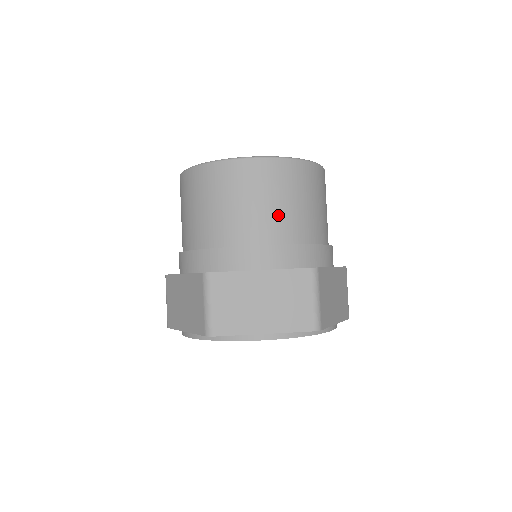
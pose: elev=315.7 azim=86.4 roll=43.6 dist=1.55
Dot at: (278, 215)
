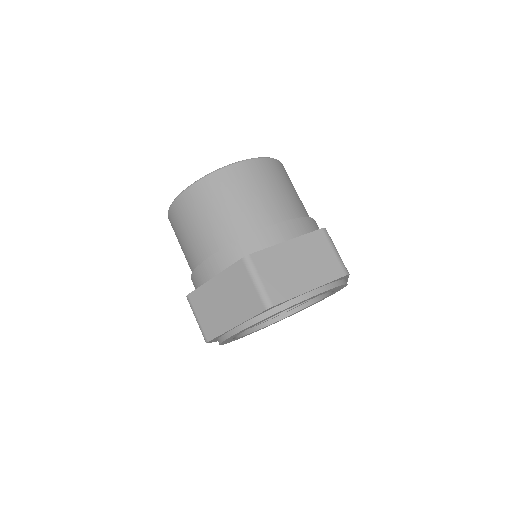
Dot at: (278, 199)
